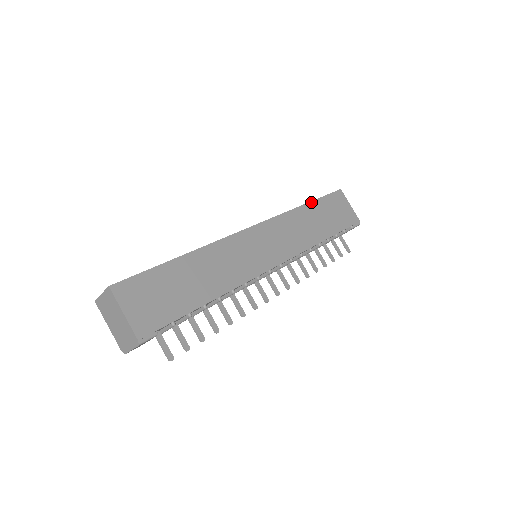
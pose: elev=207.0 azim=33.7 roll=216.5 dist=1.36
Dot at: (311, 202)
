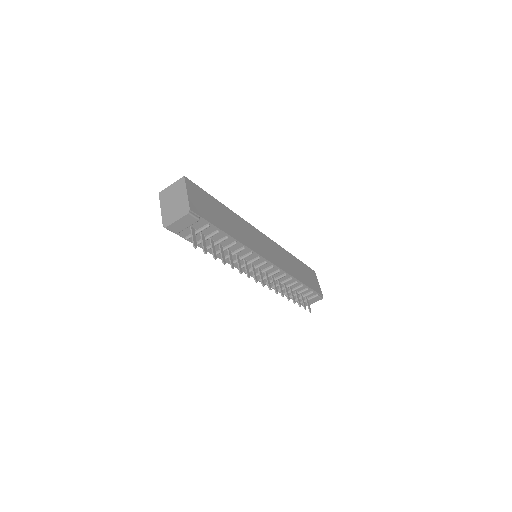
Dot at: (297, 259)
